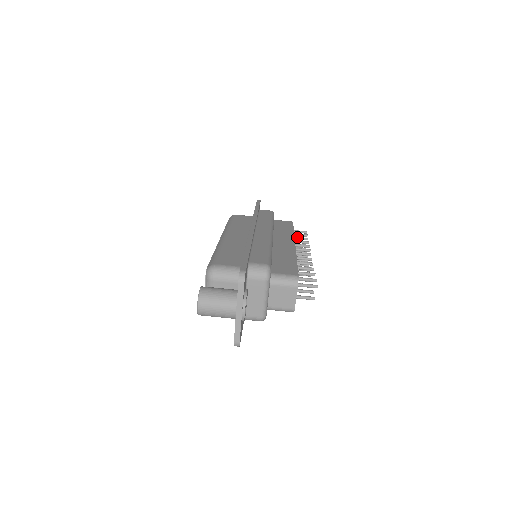
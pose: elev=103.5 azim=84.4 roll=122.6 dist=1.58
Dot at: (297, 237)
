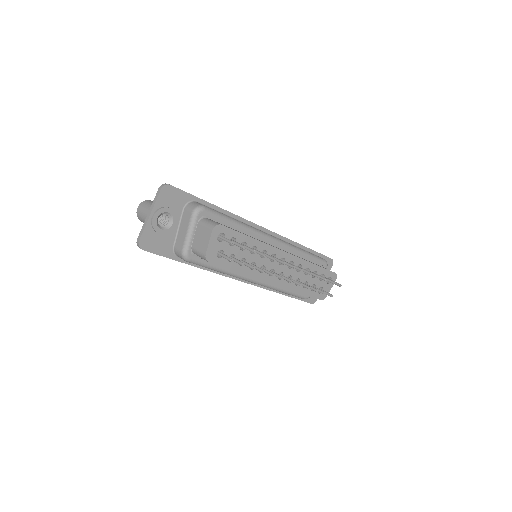
Dot at: occluded
